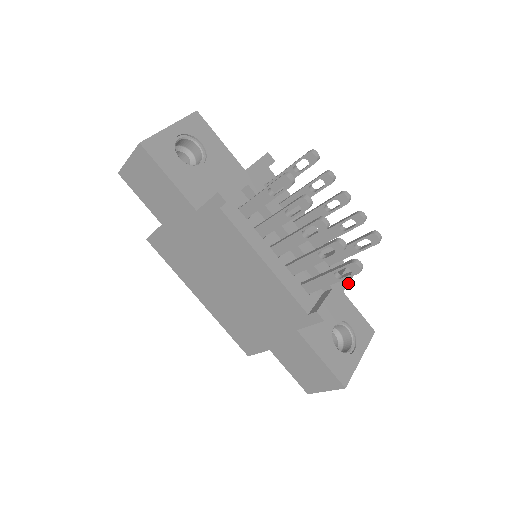
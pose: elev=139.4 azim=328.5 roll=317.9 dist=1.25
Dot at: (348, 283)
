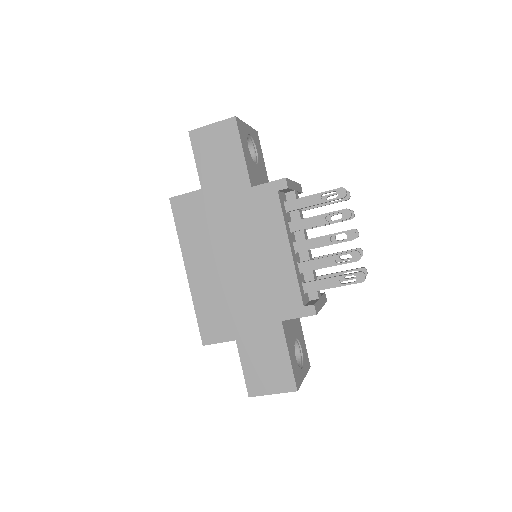
Dot at: occluded
